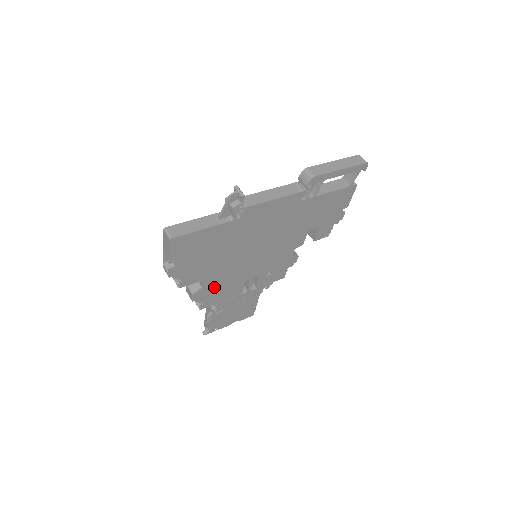
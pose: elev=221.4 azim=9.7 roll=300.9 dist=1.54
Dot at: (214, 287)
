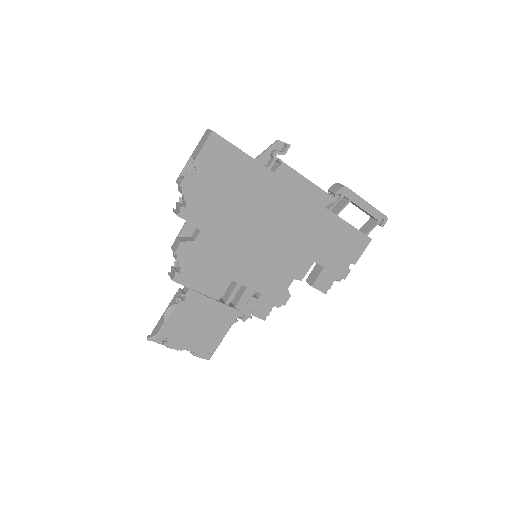
Dot at: (204, 255)
